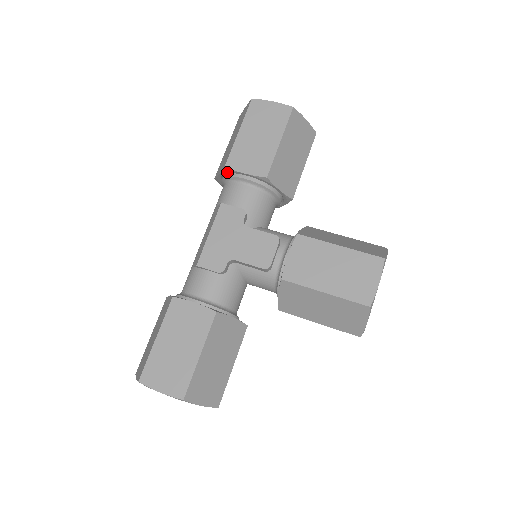
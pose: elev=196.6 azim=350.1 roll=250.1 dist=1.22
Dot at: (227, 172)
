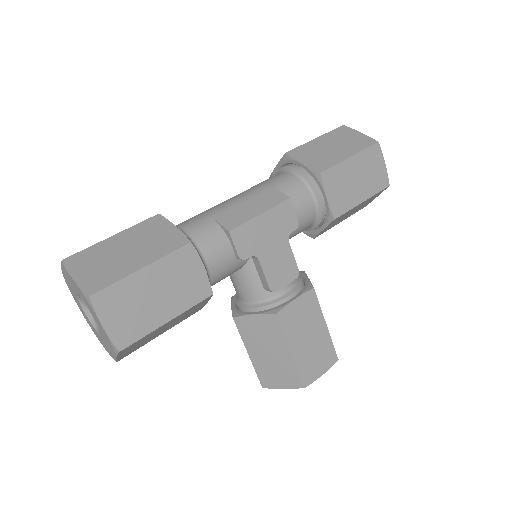
Dot at: (314, 175)
